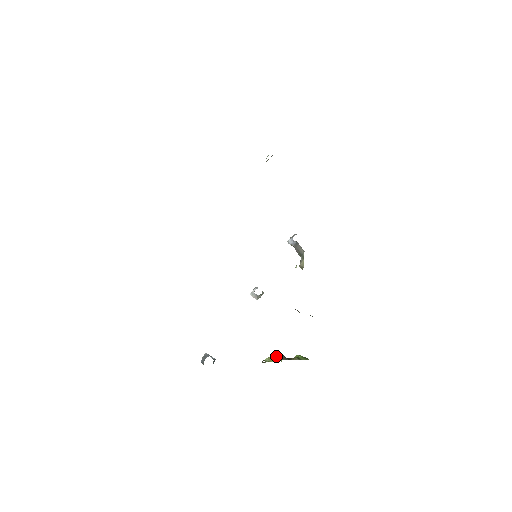
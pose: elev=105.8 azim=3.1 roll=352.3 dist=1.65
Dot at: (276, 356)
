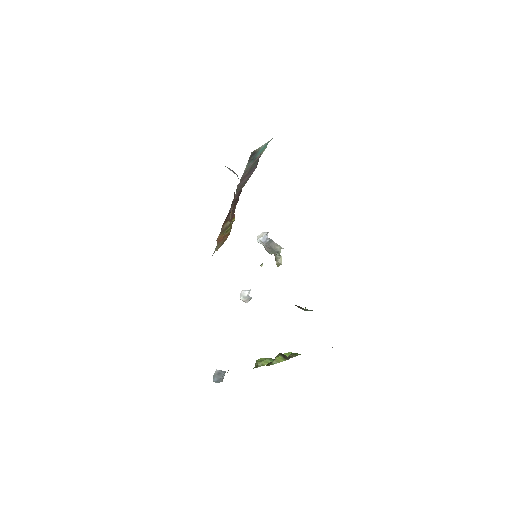
Dot at: (281, 357)
